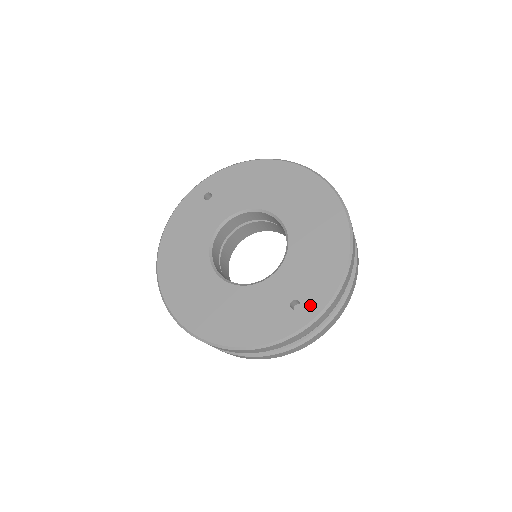
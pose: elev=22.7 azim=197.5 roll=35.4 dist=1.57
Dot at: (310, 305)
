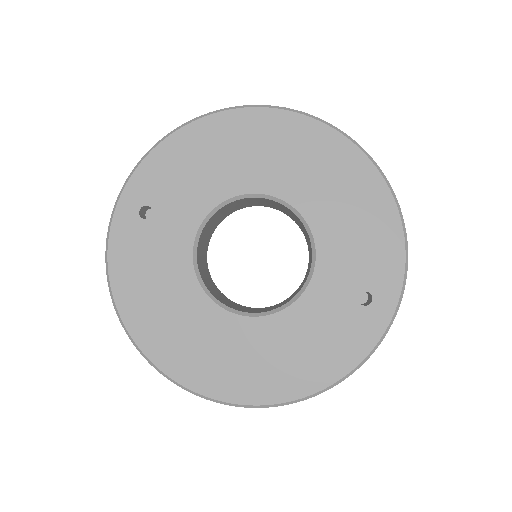
Dot at: (384, 289)
